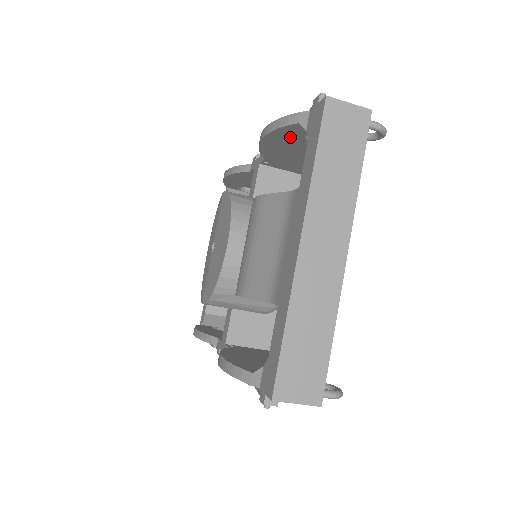
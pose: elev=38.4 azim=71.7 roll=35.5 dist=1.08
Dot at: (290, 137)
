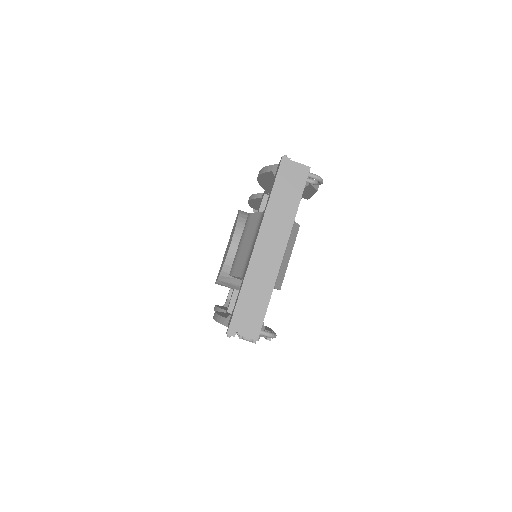
Dot at: (272, 179)
